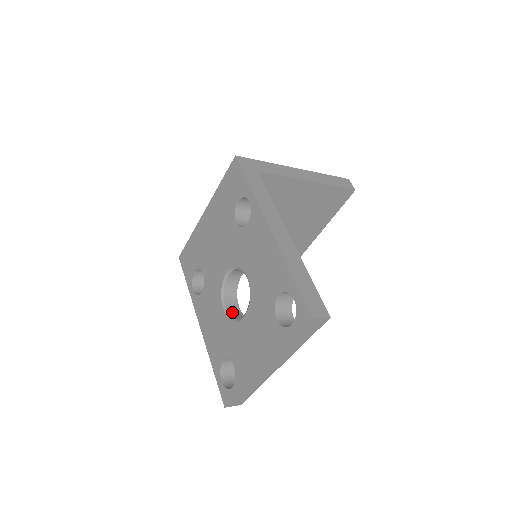
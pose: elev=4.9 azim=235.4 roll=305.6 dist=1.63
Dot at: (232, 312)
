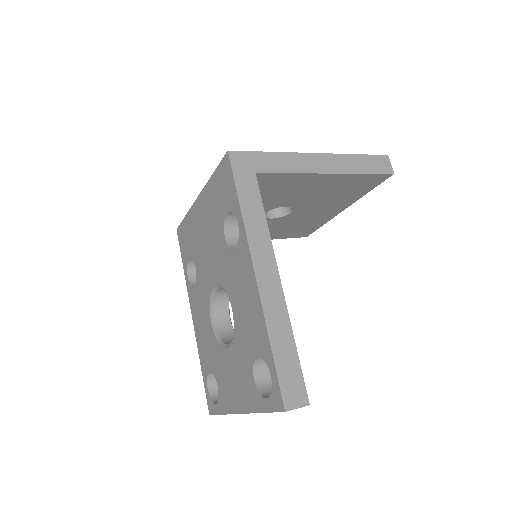
Dot at: (220, 327)
